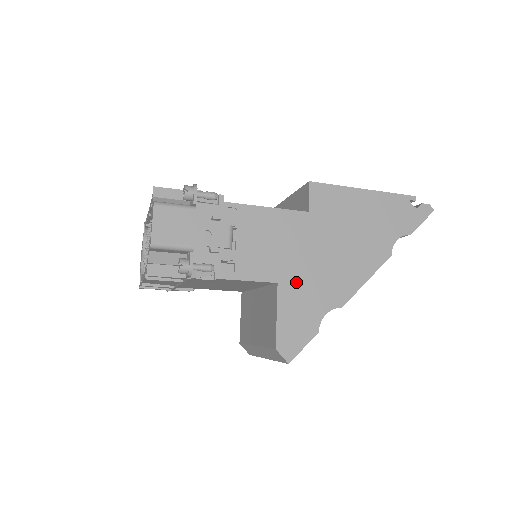
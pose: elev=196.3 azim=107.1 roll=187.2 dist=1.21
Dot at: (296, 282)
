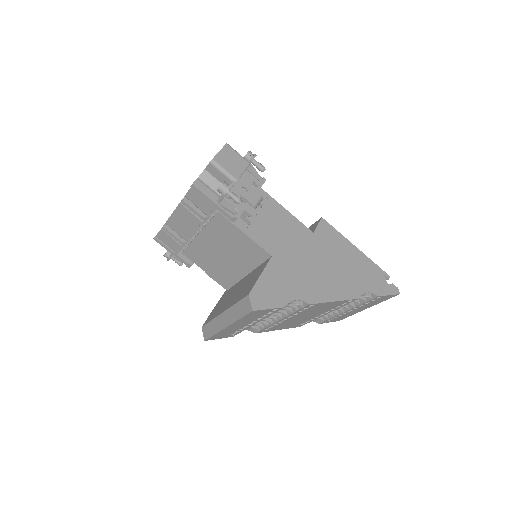
Dot at: (285, 265)
